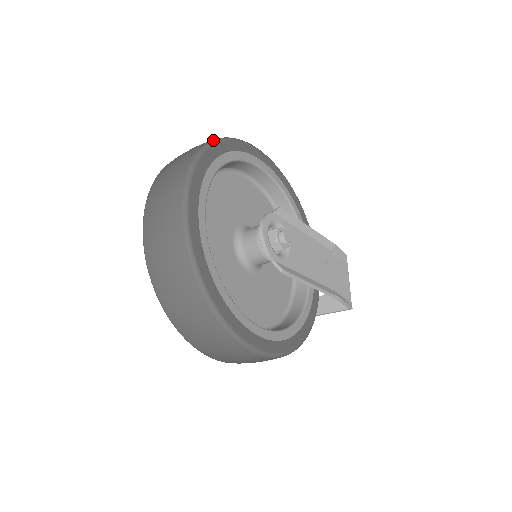
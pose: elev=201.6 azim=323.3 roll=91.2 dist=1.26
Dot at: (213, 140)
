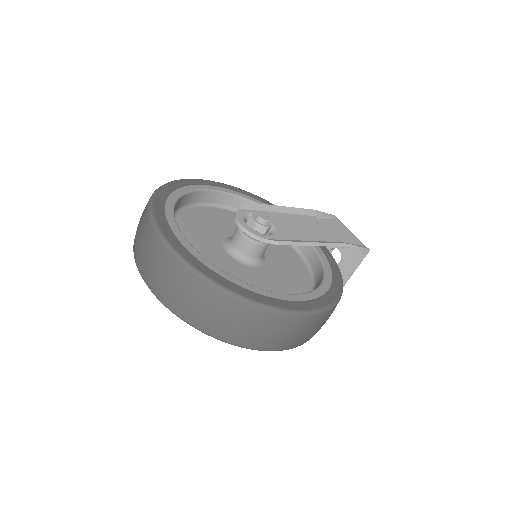
Dot at: occluded
